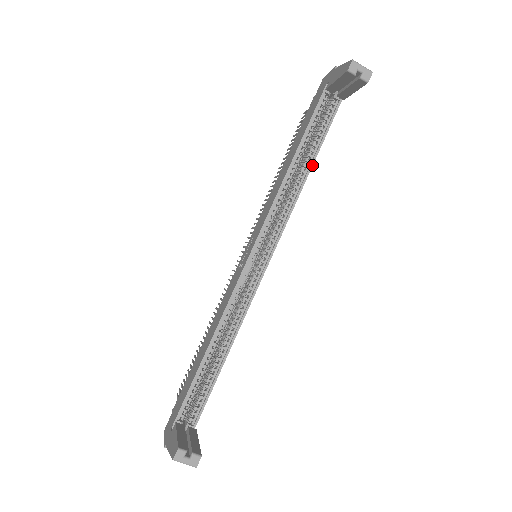
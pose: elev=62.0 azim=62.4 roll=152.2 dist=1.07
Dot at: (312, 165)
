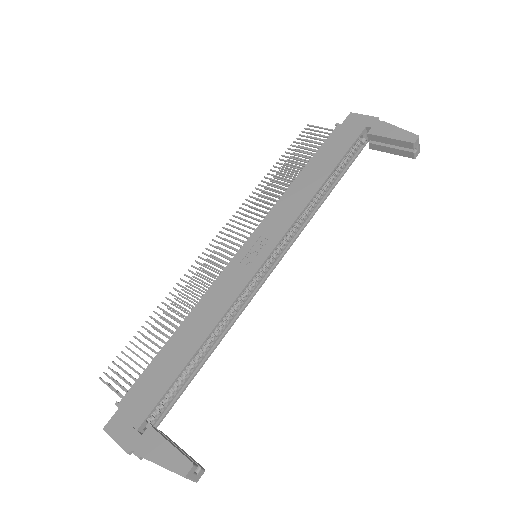
Dot at: occluded
